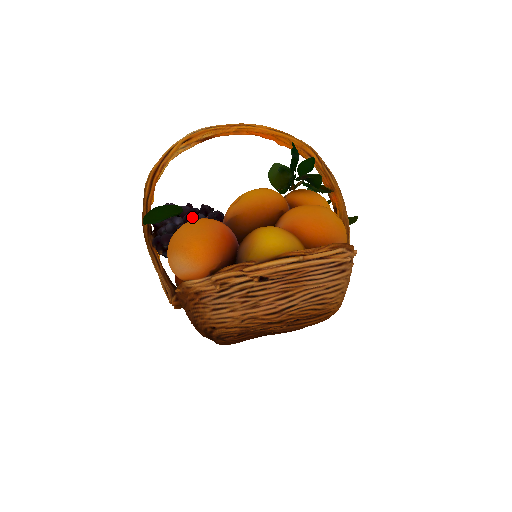
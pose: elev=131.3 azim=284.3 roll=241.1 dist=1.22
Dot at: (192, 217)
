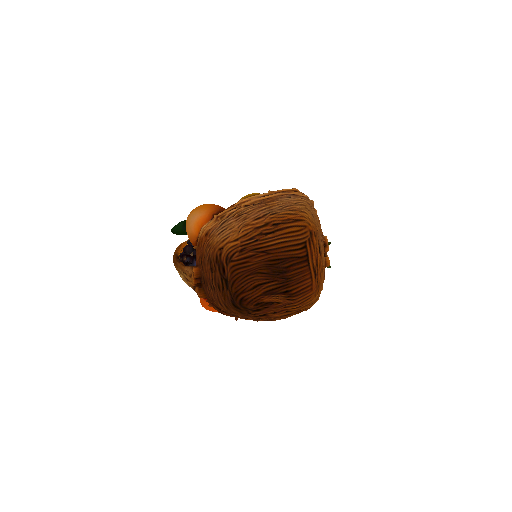
Dot at: occluded
